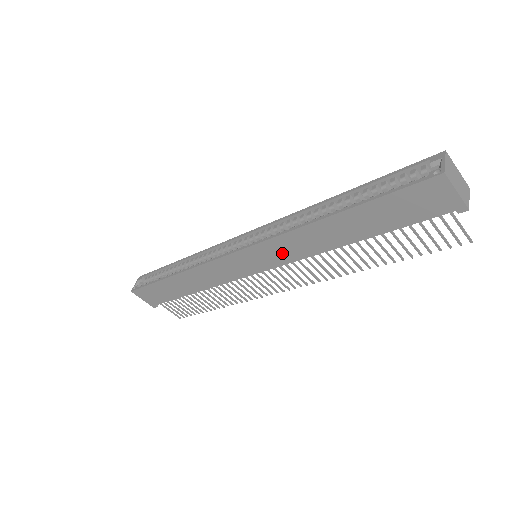
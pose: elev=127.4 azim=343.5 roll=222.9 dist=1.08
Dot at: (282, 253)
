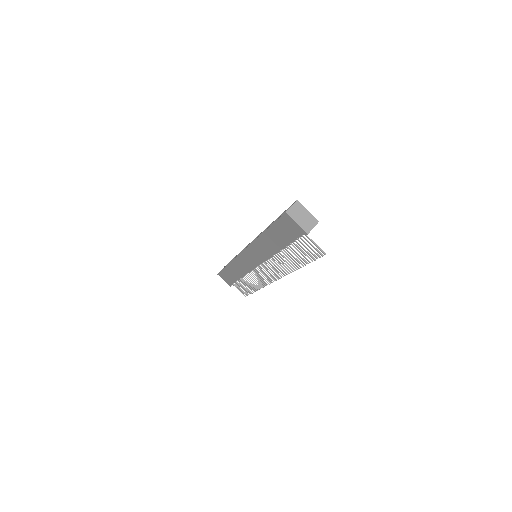
Dot at: (259, 254)
